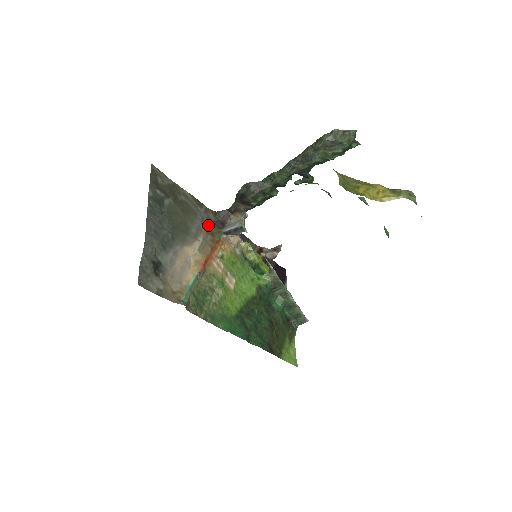
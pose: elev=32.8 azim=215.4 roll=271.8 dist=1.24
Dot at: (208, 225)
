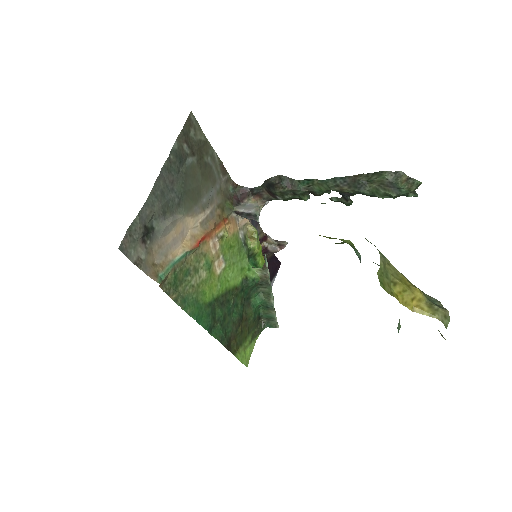
Dot at: (223, 197)
